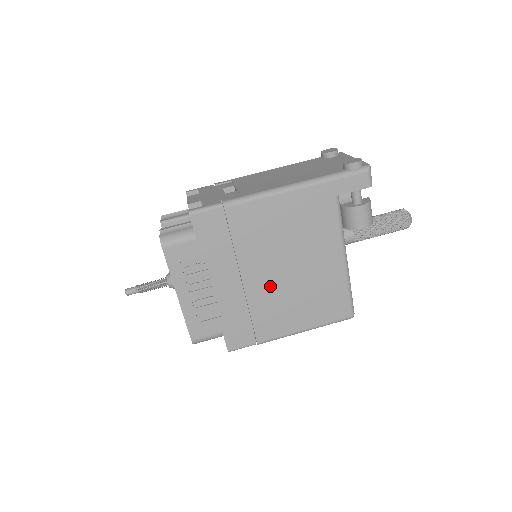
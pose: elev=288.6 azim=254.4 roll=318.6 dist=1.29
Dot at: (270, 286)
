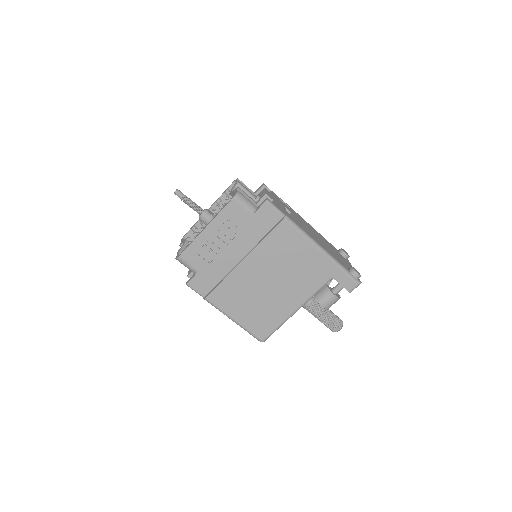
Dot at: (250, 279)
